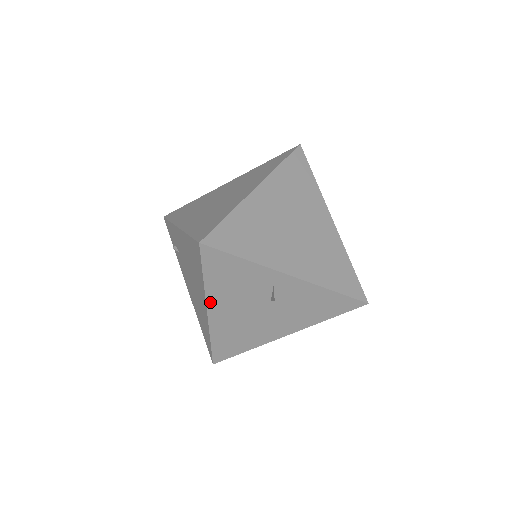
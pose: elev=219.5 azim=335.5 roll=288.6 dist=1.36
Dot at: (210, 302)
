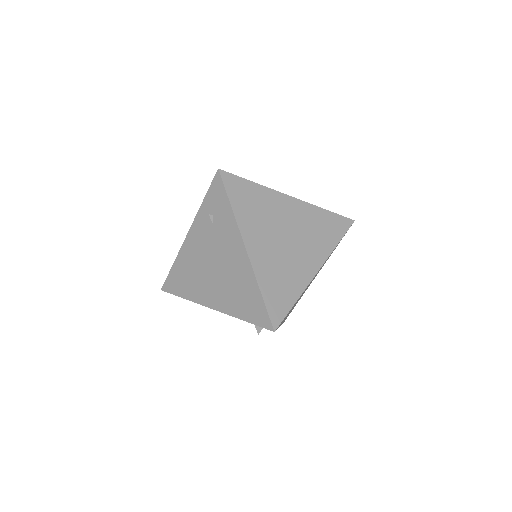
Dot at: (223, 312)
